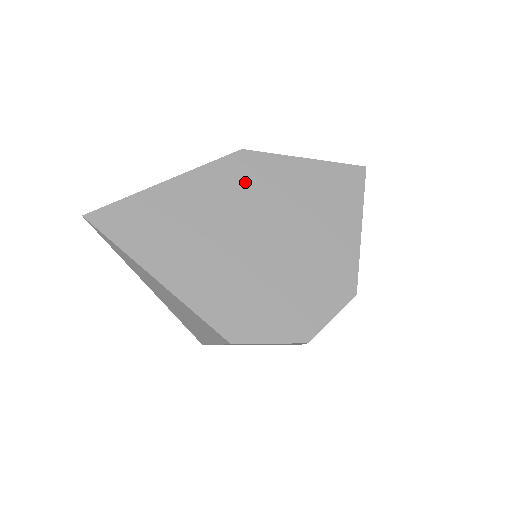
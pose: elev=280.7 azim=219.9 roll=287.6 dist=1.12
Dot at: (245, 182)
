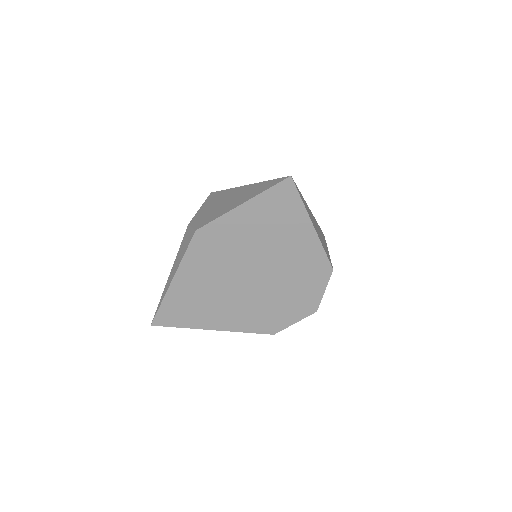
Dot at: (215, 250)
